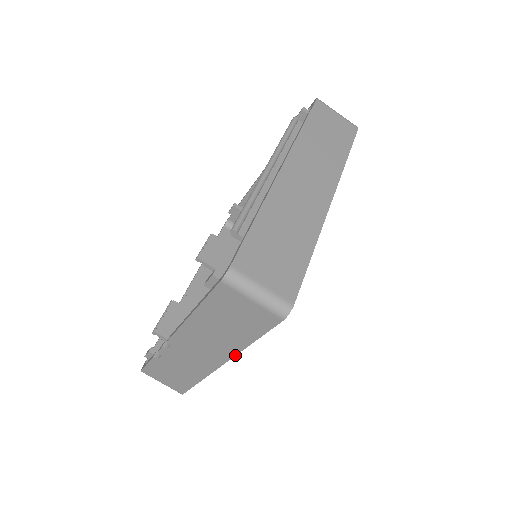
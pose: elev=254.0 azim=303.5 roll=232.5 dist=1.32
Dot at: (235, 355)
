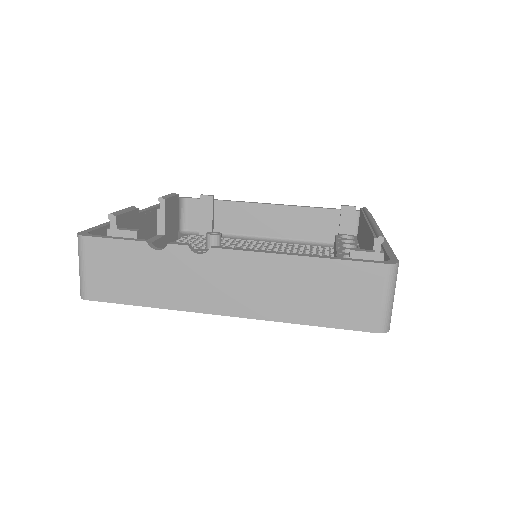
Dot at: (265, 319)
